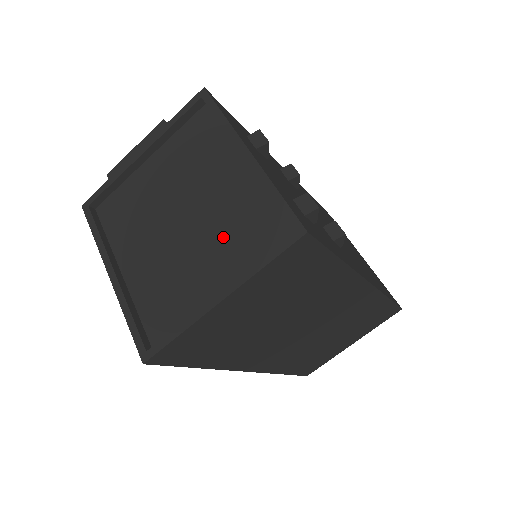
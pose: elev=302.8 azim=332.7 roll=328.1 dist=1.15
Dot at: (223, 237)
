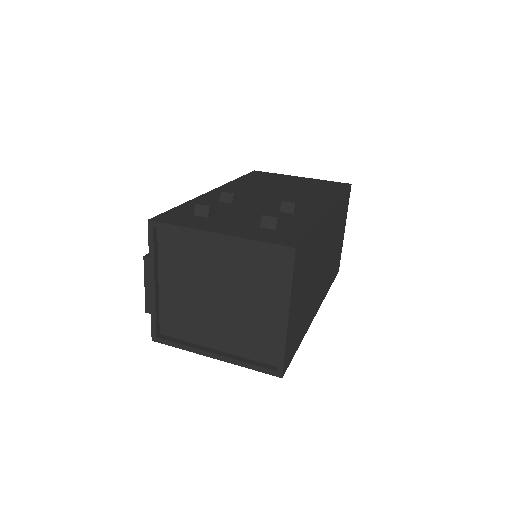
Dot at: (252, 286)
